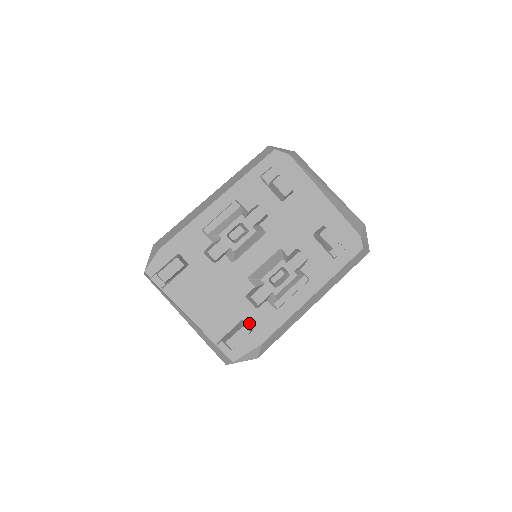
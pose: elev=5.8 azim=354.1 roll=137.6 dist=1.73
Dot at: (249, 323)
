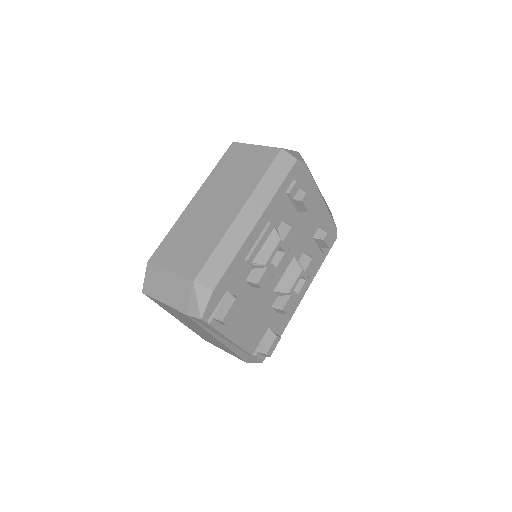
Dot at: (273, 327)
